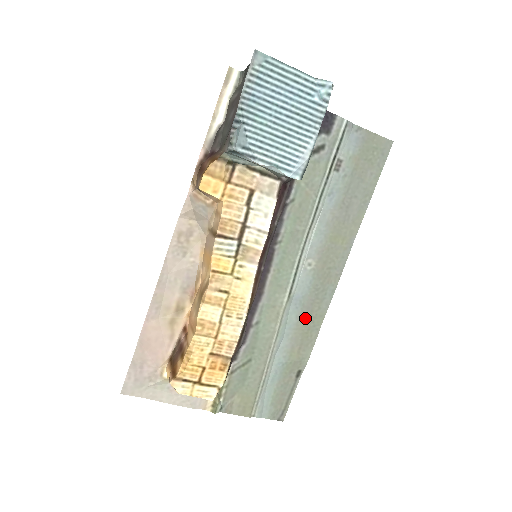
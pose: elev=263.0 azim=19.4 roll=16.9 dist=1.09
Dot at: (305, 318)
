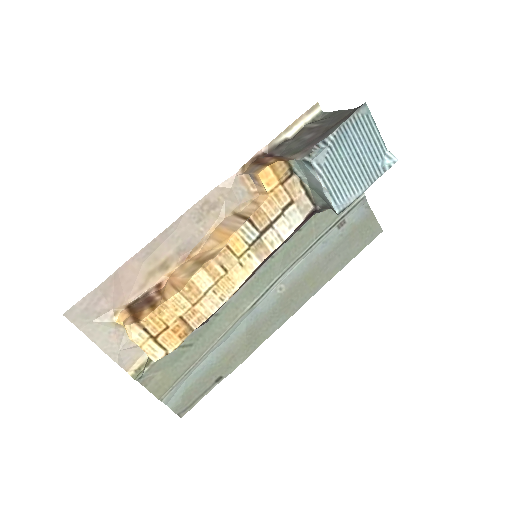
Dot at: (252, 332)
